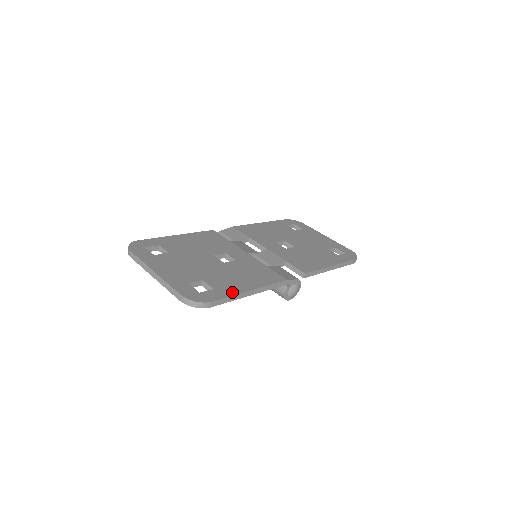
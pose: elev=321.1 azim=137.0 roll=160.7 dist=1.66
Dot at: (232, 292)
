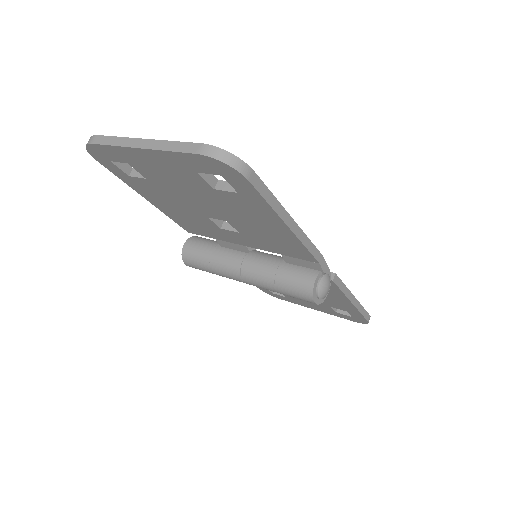
Dot at: occluded
